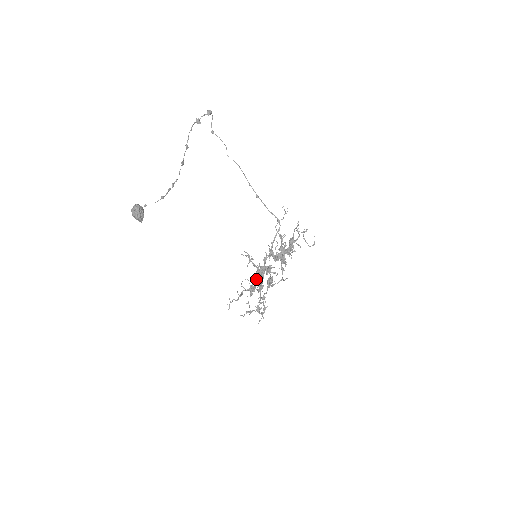
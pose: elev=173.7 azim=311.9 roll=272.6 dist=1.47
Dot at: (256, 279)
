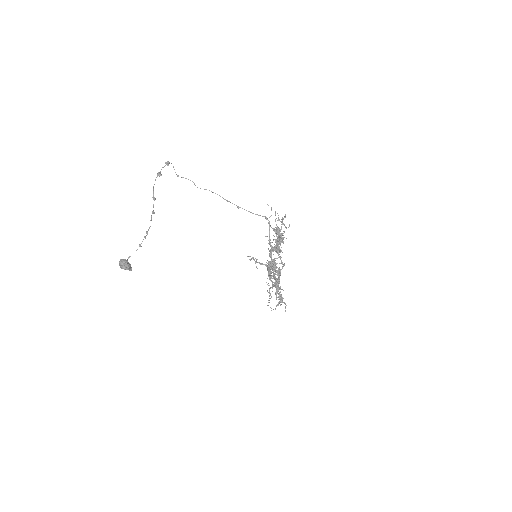
Dot at: (270, 275)
